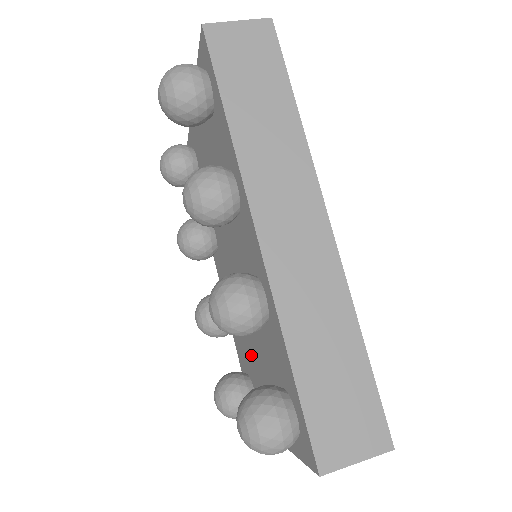
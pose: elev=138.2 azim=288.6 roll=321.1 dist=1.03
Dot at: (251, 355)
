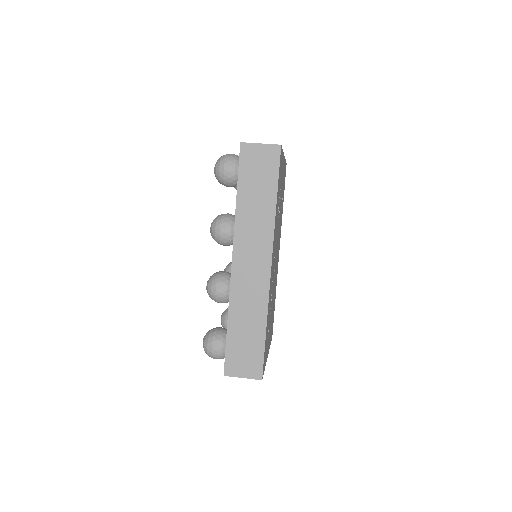
Dot at: occluded
